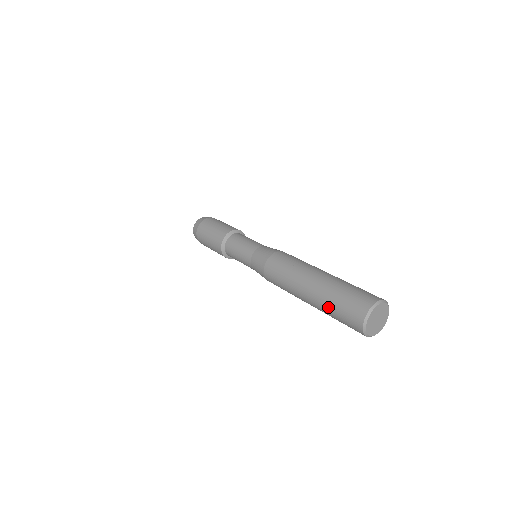
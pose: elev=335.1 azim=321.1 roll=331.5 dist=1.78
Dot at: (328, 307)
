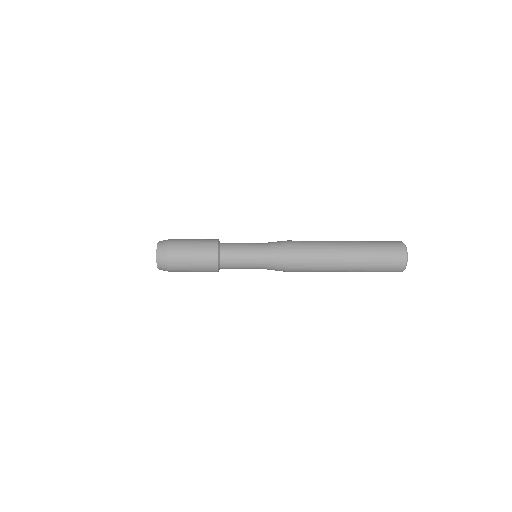
Dot at: (371, 262)
